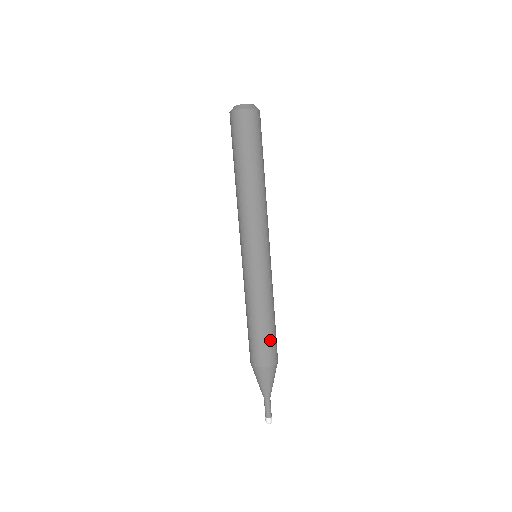
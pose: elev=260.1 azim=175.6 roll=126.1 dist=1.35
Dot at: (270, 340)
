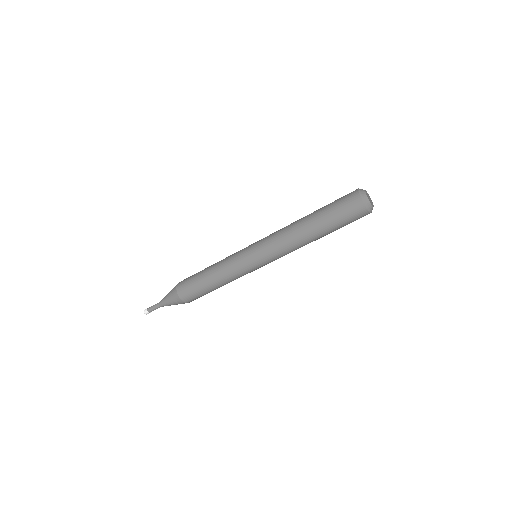
Dot at: occluded
